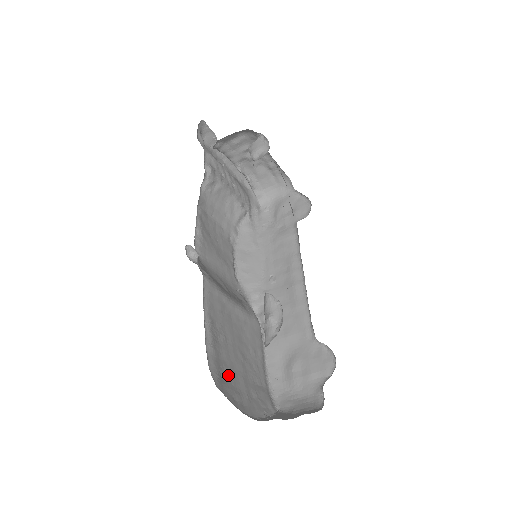
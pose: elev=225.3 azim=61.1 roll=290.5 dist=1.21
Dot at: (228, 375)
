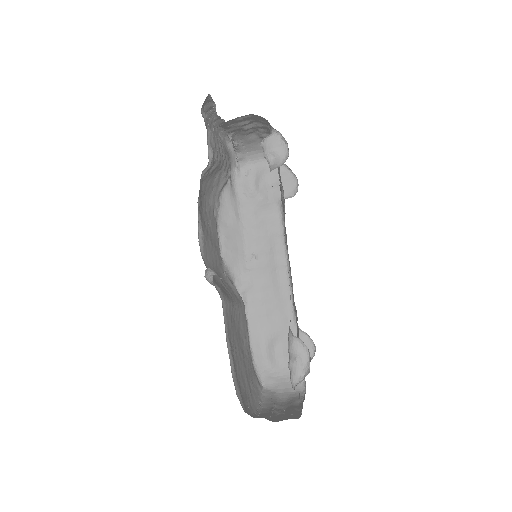
Dot at: (242, 386)
